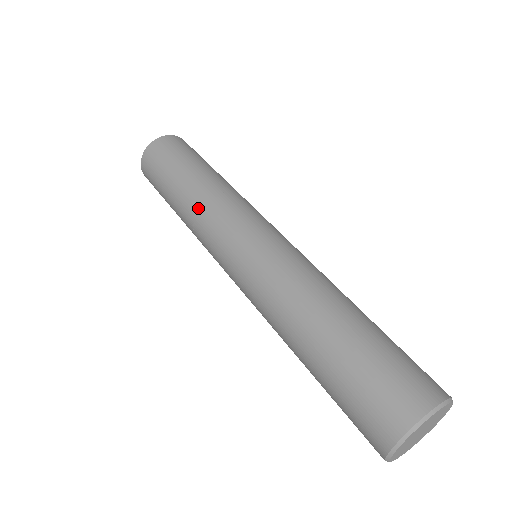
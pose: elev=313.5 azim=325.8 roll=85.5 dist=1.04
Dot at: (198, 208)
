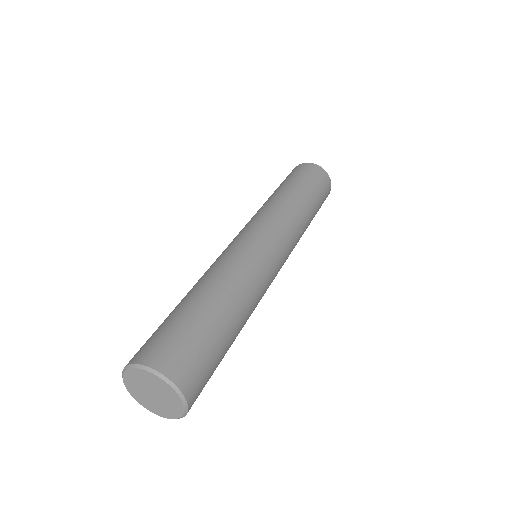
Dot at: (259, 209)
